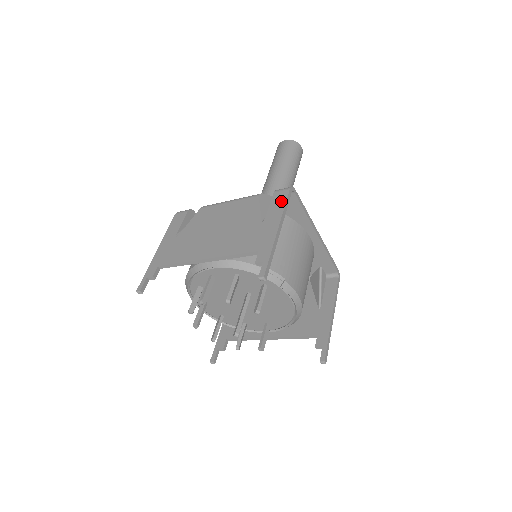
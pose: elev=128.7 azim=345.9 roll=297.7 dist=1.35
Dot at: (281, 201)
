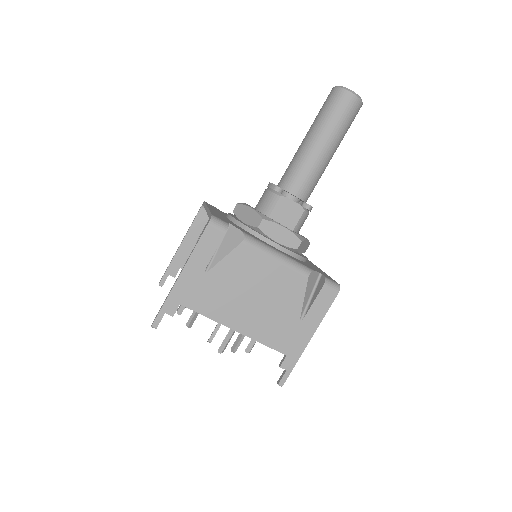
Dot at: (325, 306)
